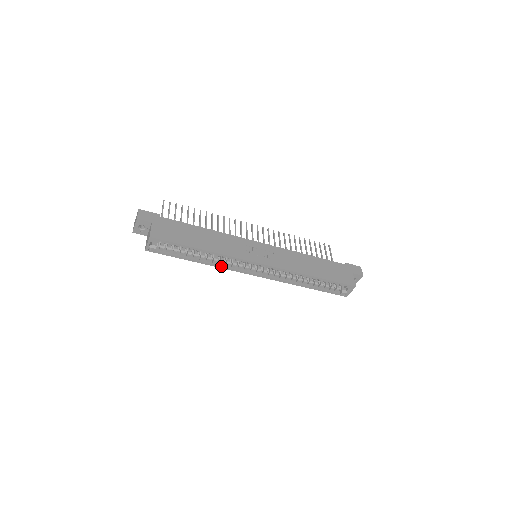
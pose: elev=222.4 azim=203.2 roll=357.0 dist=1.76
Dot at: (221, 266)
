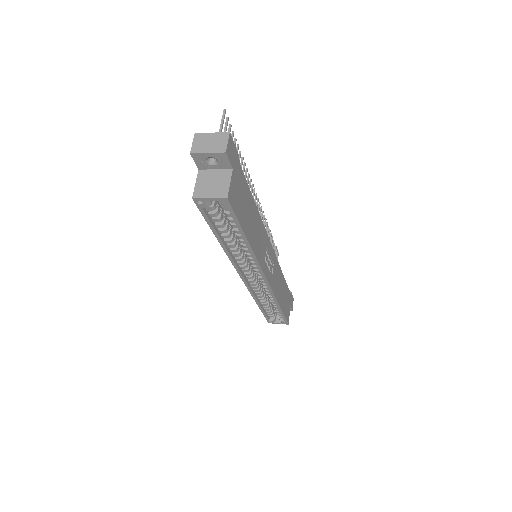
Dot at: (233, 258)
